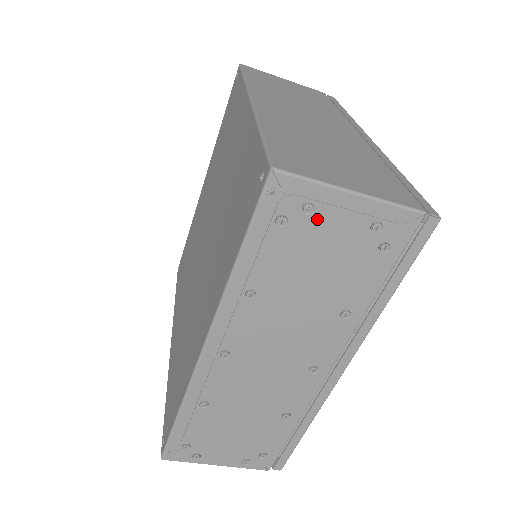
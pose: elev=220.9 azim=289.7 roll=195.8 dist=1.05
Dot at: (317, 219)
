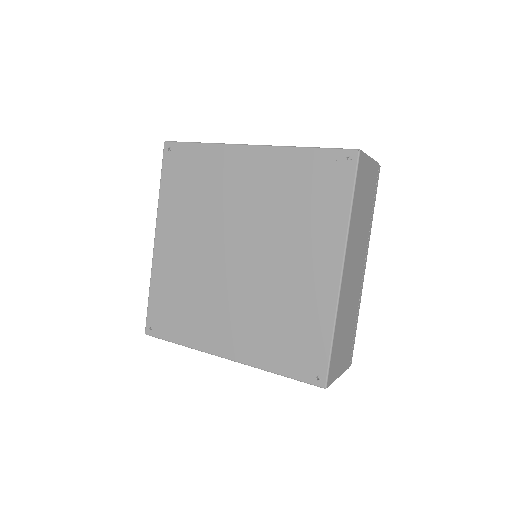
Dot at: occluded
